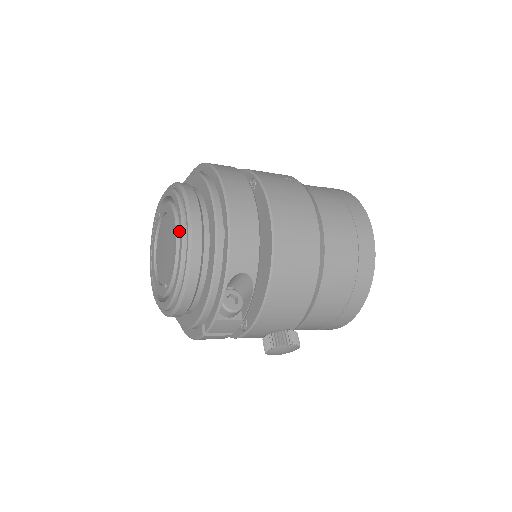
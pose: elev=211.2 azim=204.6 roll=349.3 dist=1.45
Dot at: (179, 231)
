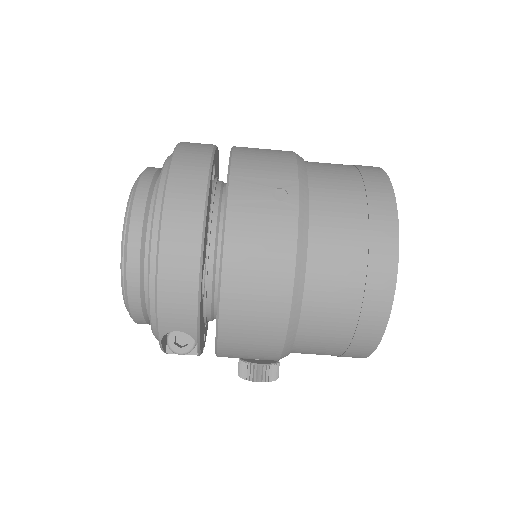
Dot at: occluded
